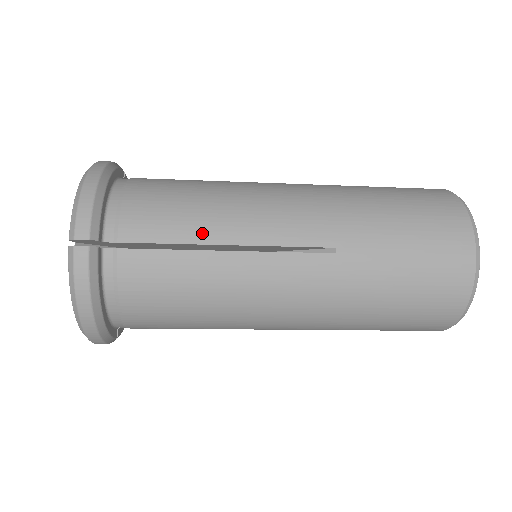
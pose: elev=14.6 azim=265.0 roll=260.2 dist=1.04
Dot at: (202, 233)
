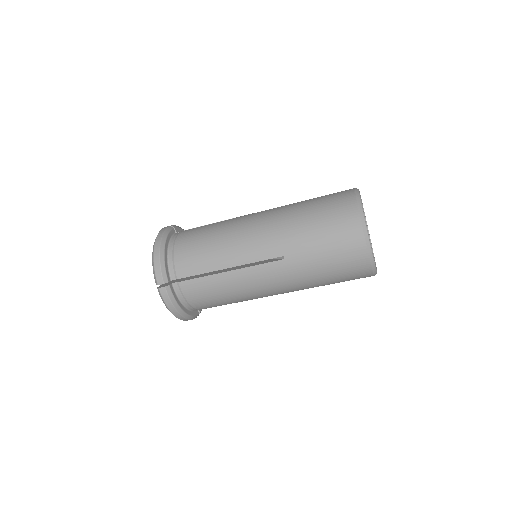
Dot at: (214, 265)
